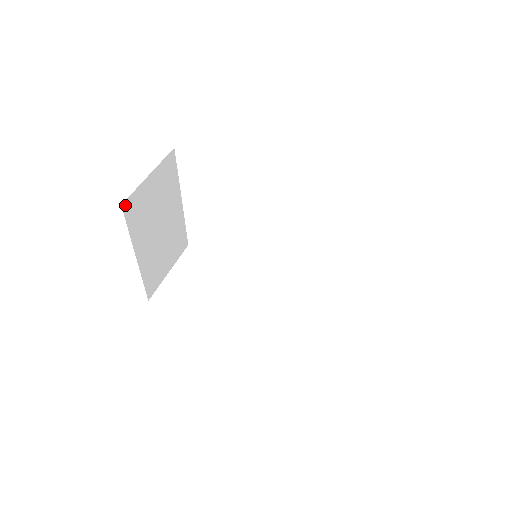
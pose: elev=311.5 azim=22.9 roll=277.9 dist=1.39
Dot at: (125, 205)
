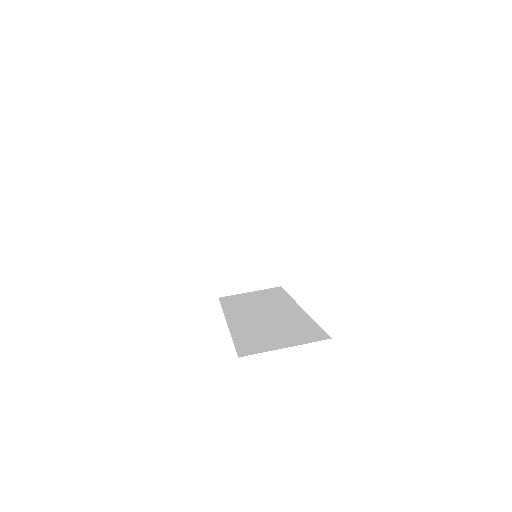
Dot at: (207, 201)
